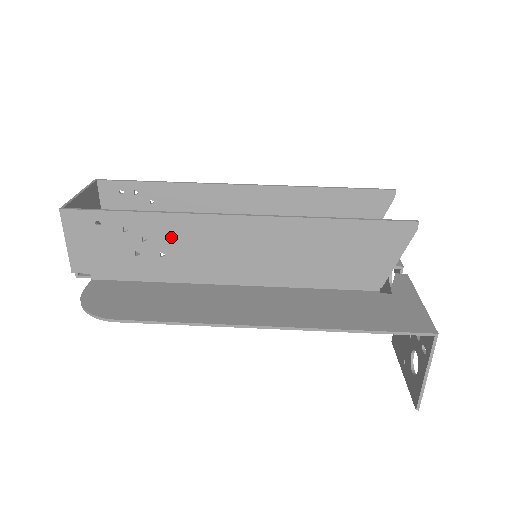
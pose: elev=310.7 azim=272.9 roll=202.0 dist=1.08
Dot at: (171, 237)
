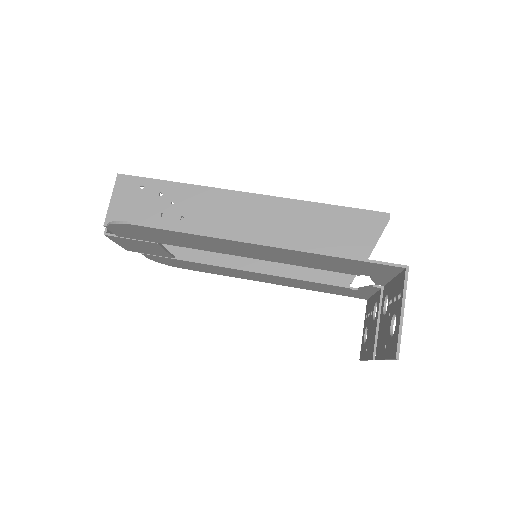
Dot at: (194, 204)
